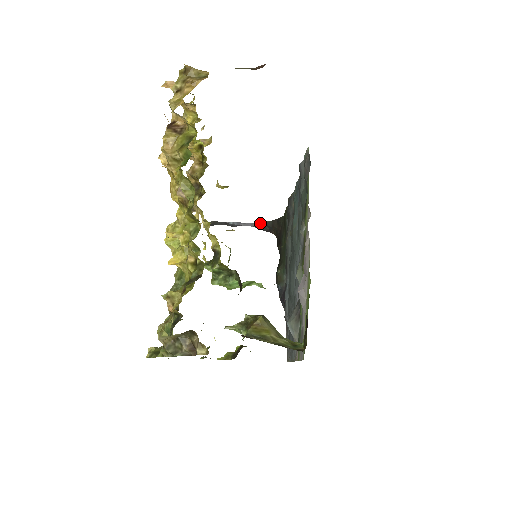
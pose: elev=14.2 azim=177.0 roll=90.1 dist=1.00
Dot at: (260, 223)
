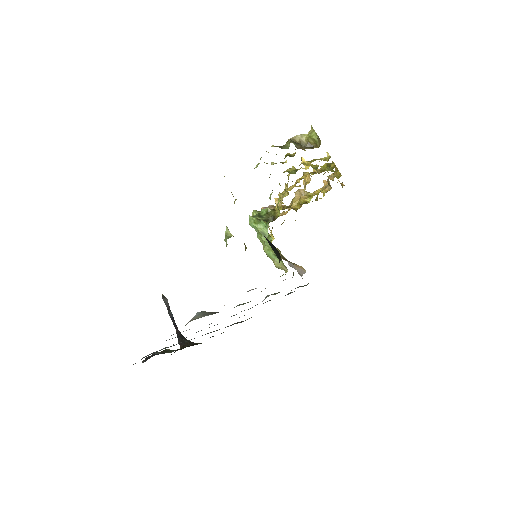
Dot at: (182, 335)
